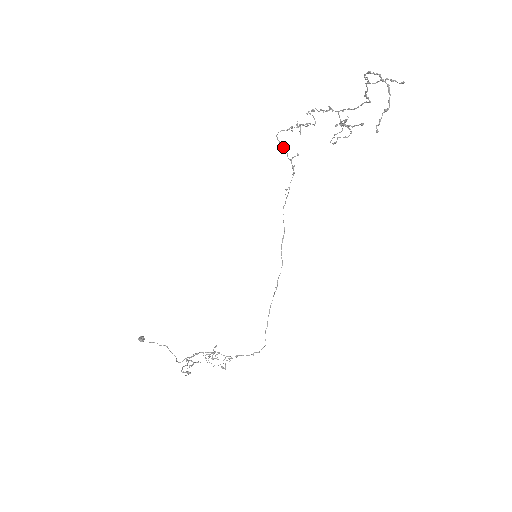
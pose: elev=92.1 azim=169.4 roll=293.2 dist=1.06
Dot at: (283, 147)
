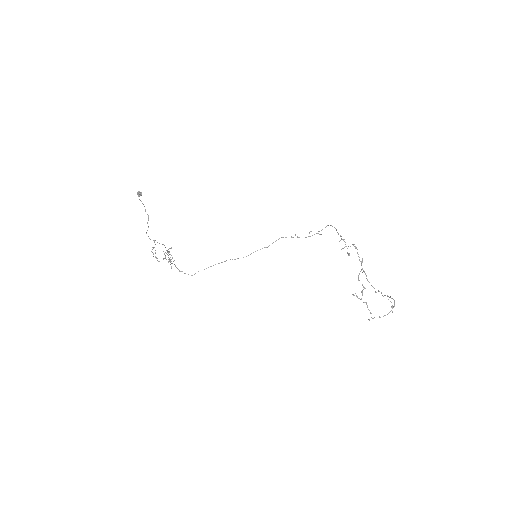
Dot at: occluded
